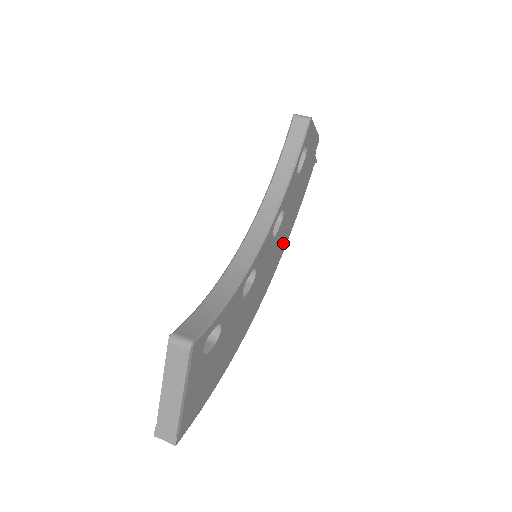
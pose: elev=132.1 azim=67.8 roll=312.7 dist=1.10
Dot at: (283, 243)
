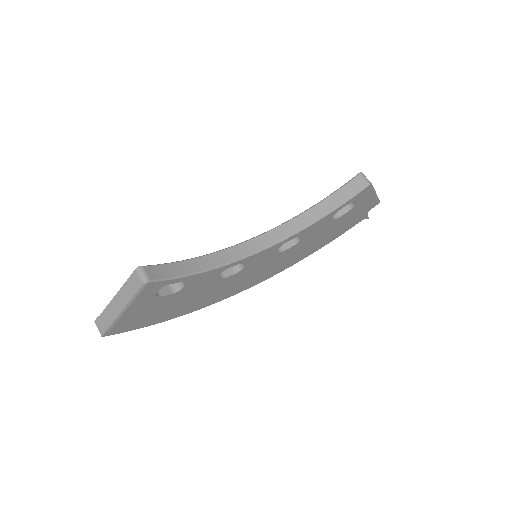
Dot at: (291, 261)
